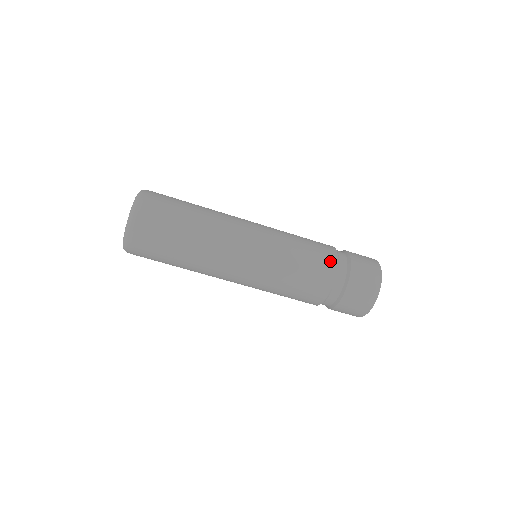
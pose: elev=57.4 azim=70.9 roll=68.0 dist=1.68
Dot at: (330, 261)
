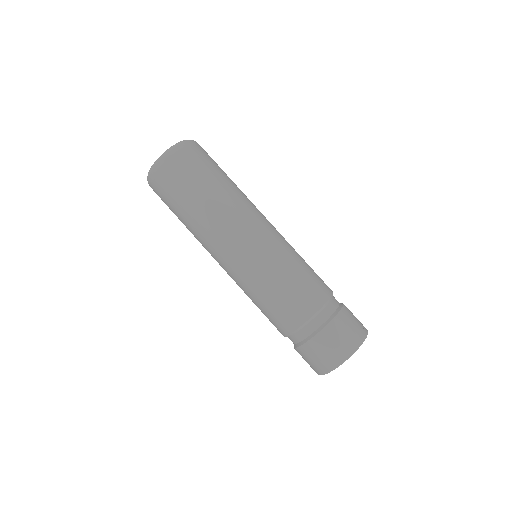
Dot at: occluded
